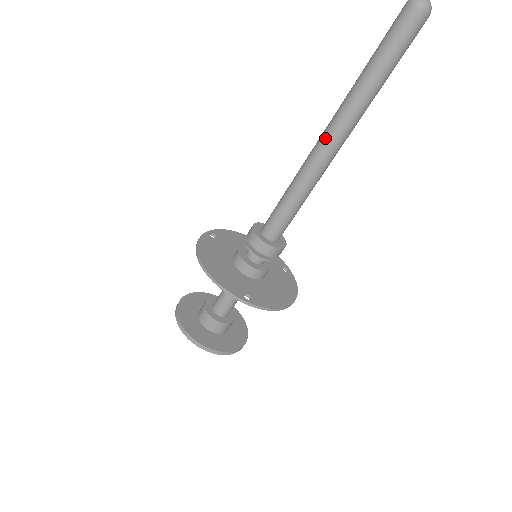
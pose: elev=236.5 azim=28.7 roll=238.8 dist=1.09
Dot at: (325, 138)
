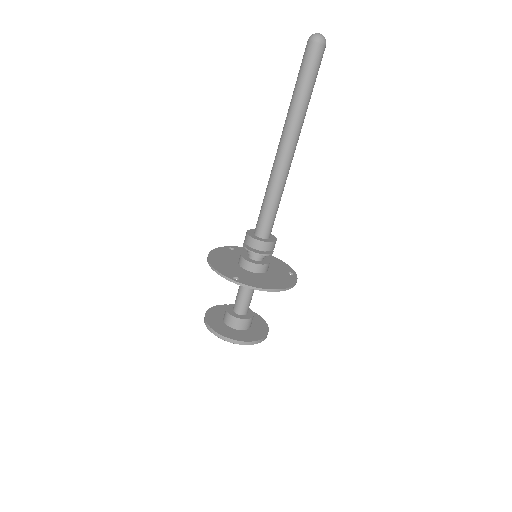
Dot at: (278, 147)
